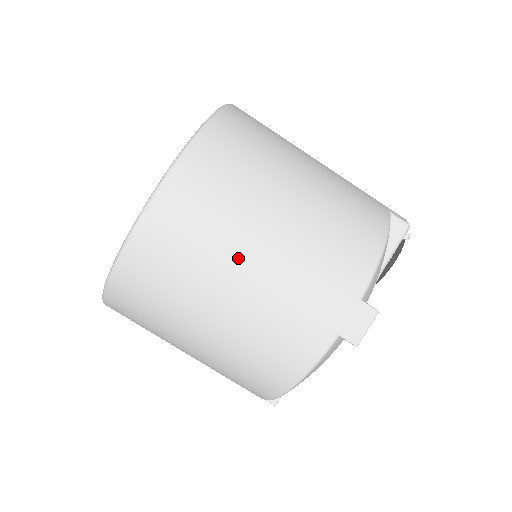
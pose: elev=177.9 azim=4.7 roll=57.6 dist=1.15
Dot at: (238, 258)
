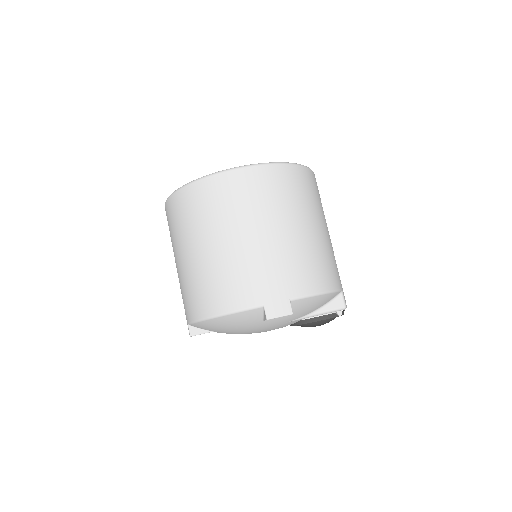
Dot at: (254, 226)
